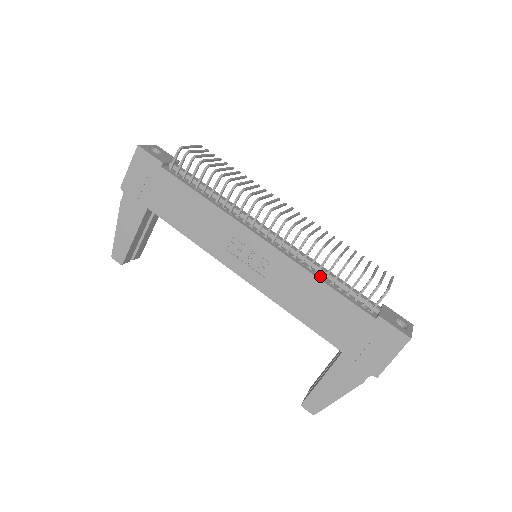
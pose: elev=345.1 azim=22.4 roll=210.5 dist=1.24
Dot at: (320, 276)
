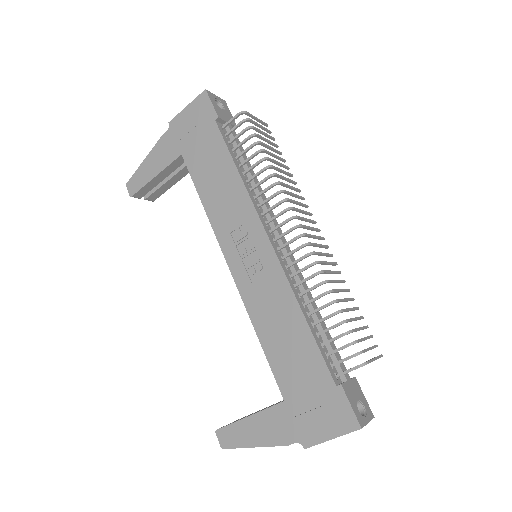
Dot at: (305, 310)
